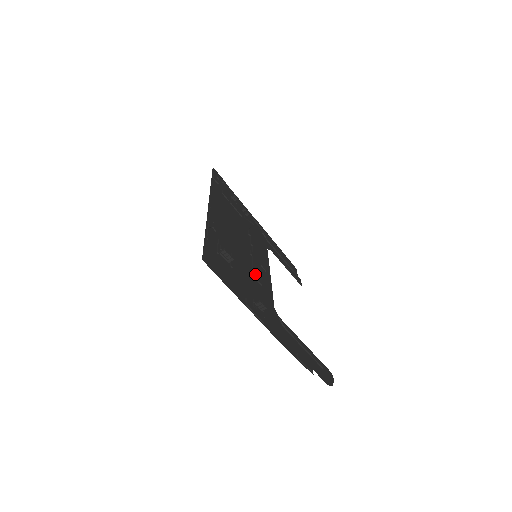
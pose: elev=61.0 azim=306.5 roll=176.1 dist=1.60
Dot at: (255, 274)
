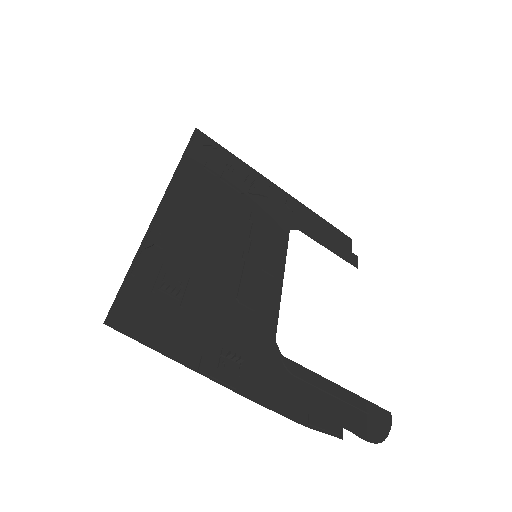
Dot at: (241, 295)
